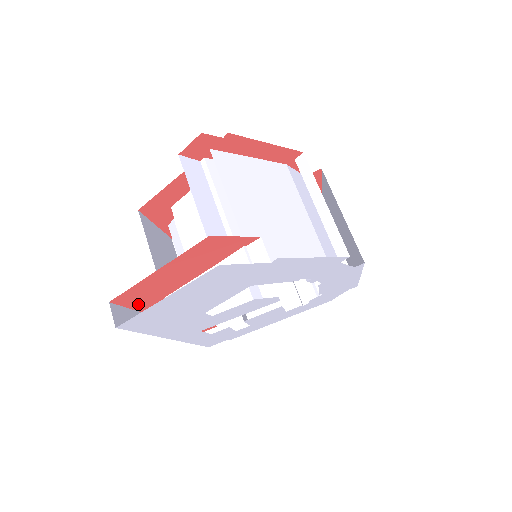
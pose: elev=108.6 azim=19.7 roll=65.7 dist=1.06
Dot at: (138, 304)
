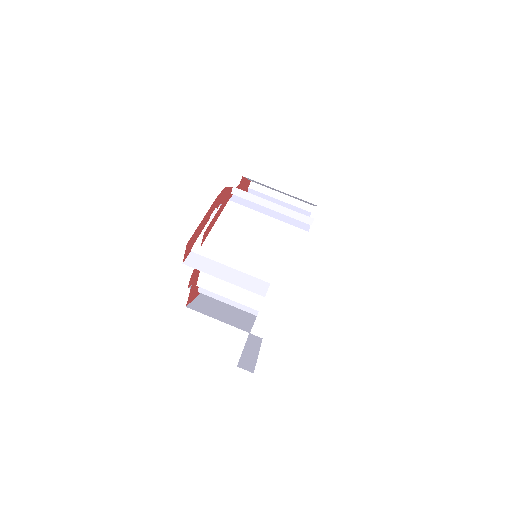
Dot at: occluded
